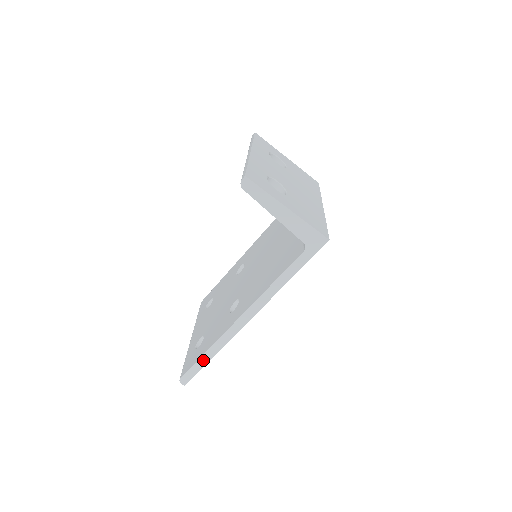
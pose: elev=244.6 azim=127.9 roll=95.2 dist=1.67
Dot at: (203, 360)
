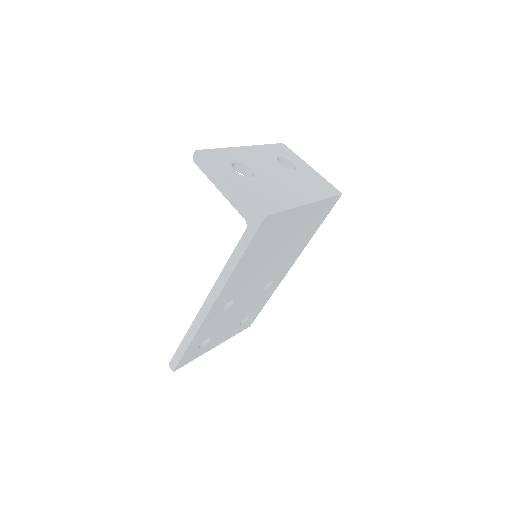
Dot at: (183, 345)
